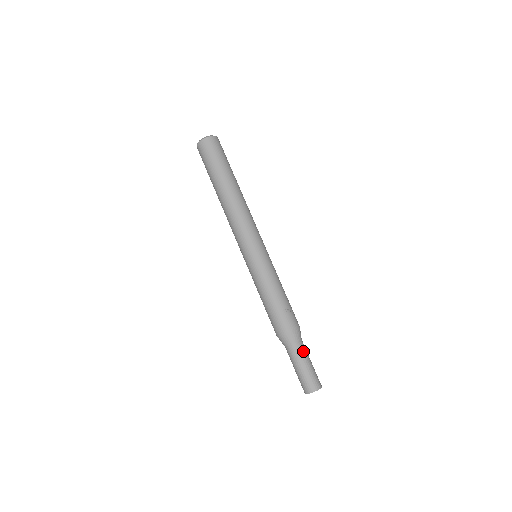
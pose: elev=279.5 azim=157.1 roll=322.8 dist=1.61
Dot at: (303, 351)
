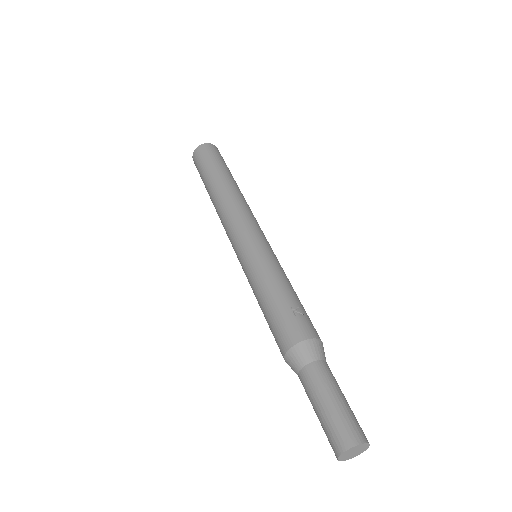
Dot at: (326, 376)
